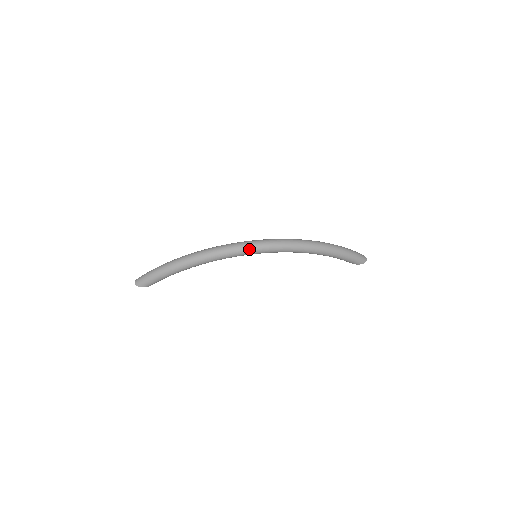
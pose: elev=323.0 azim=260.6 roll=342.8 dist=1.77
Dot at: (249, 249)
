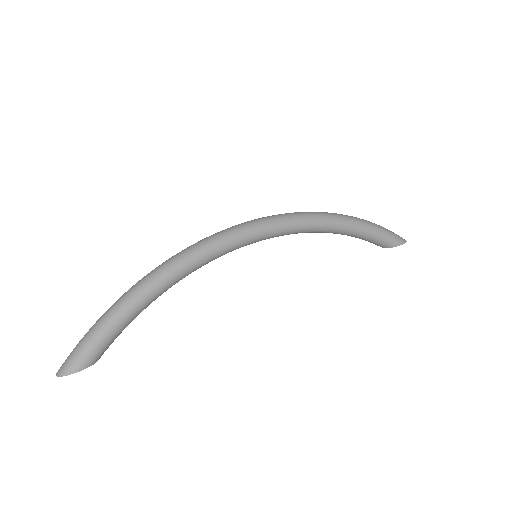
Dot at: (241, 230)
